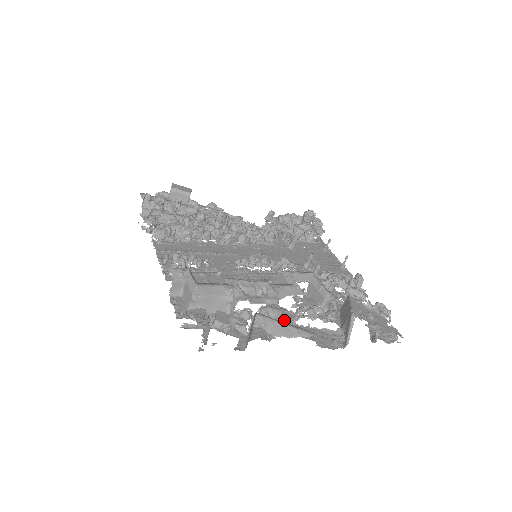
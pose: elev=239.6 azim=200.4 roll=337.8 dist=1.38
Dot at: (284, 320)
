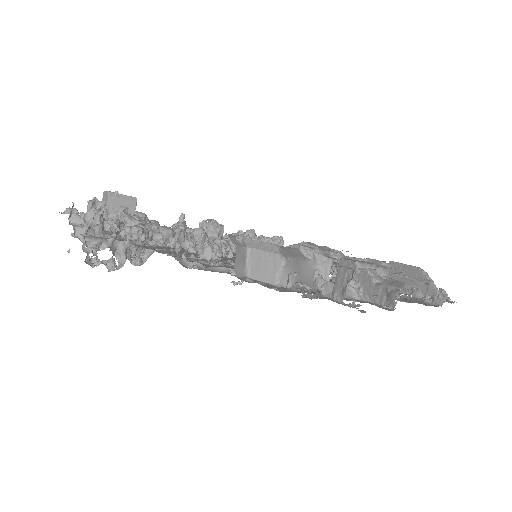
Dot at: occluded
